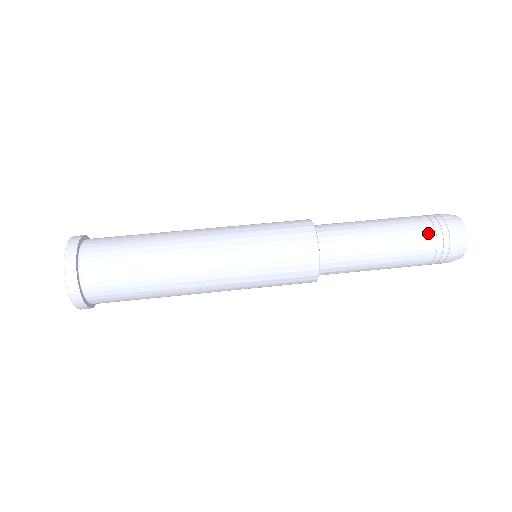
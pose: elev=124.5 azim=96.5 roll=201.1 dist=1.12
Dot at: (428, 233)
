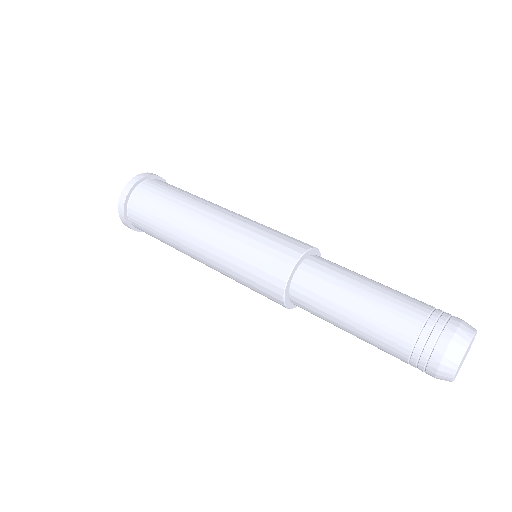
Dot at: (422, 310)
